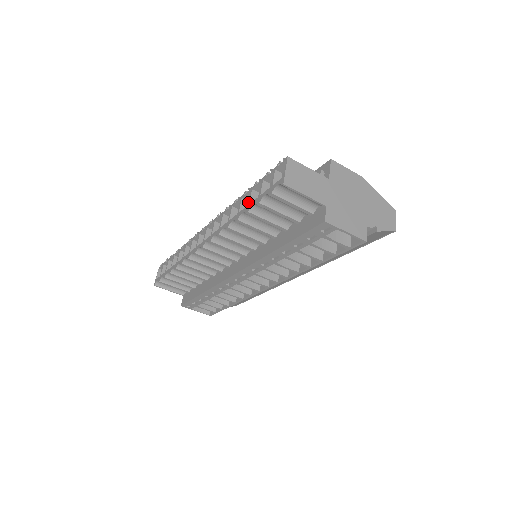
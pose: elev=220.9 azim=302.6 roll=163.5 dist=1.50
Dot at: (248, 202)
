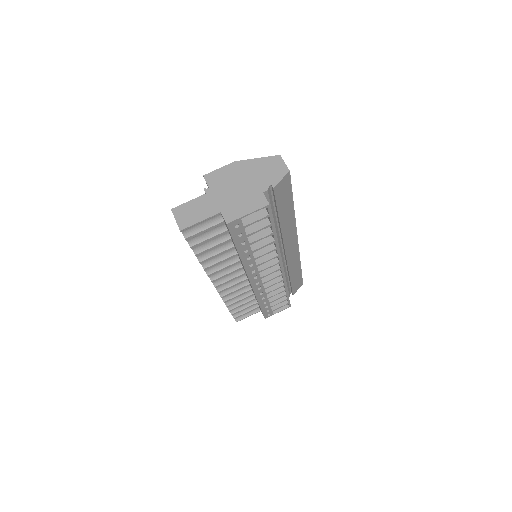
Dot at: occluded
